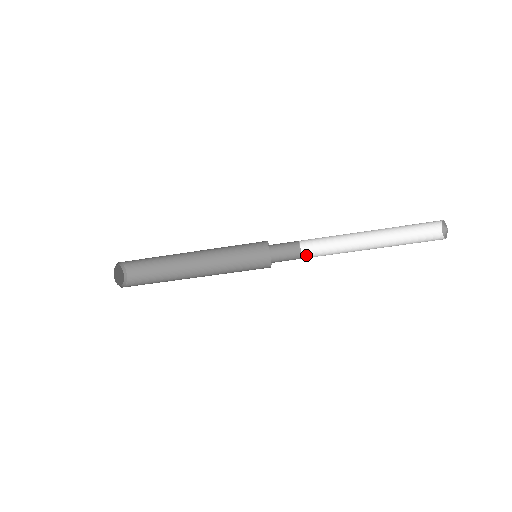
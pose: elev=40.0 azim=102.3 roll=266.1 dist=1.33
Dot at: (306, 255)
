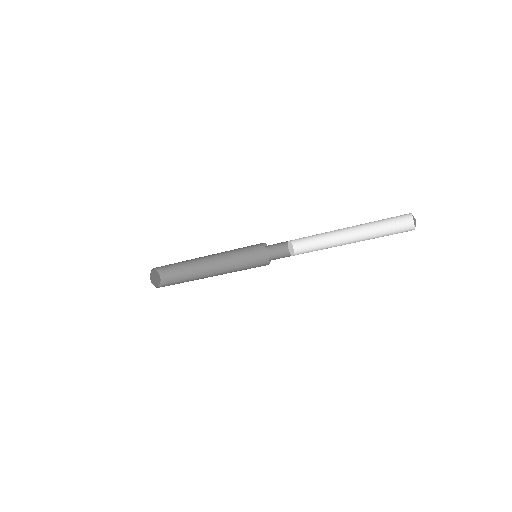
Dot at: (297, 248)
